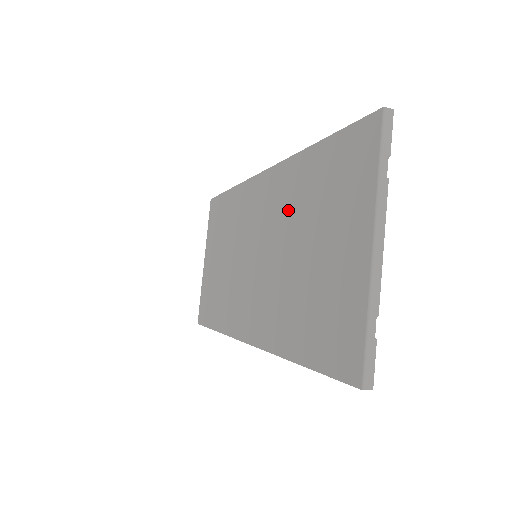
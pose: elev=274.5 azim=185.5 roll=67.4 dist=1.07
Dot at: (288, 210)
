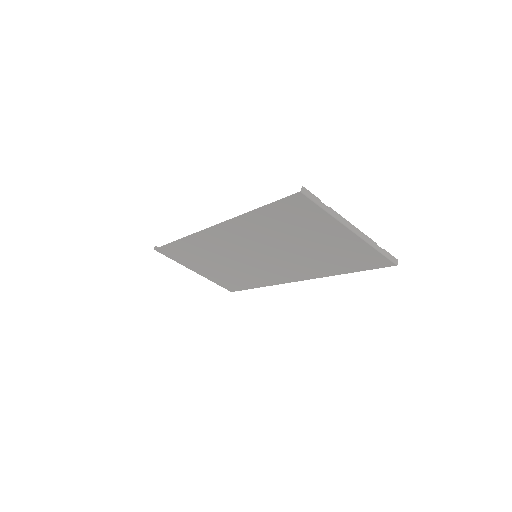
Dot at: (264, 236)
